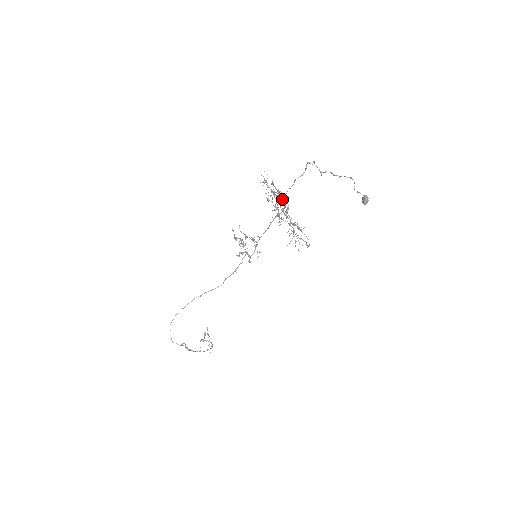
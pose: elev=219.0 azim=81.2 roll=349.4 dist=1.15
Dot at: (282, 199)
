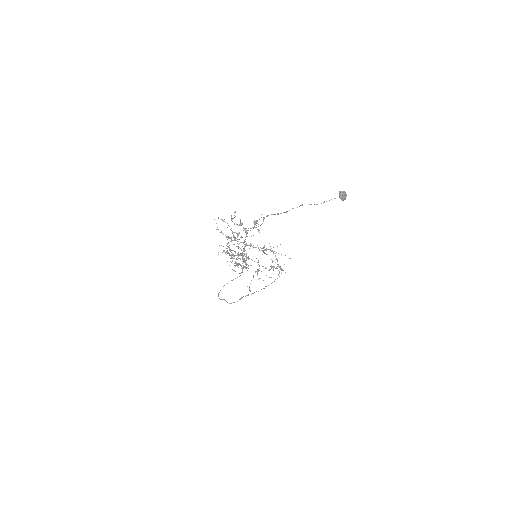
Dot at: (245, 232)
